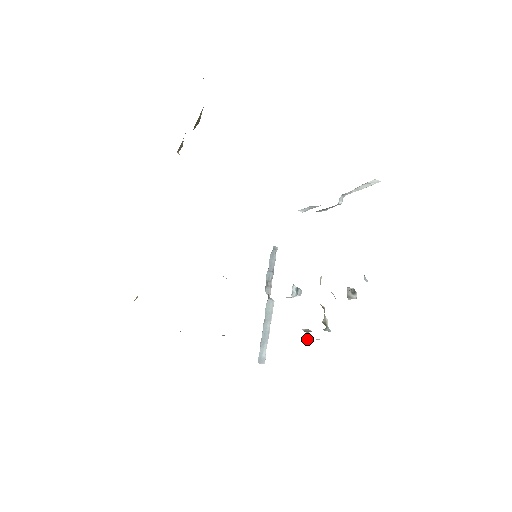
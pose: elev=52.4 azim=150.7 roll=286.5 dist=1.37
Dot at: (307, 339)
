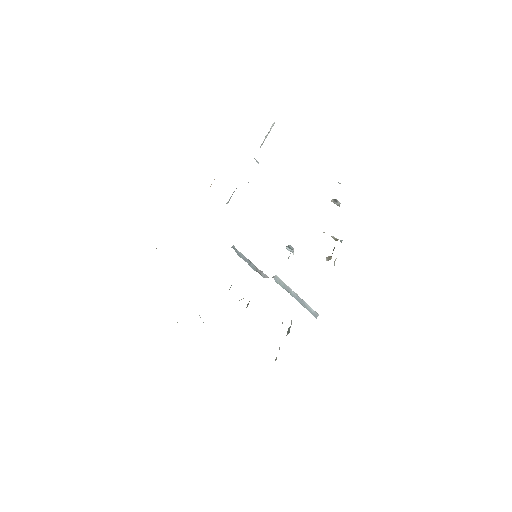
Dot at: (334, 263)
